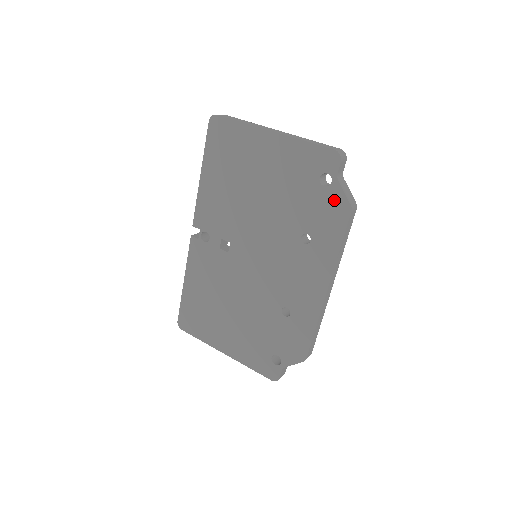
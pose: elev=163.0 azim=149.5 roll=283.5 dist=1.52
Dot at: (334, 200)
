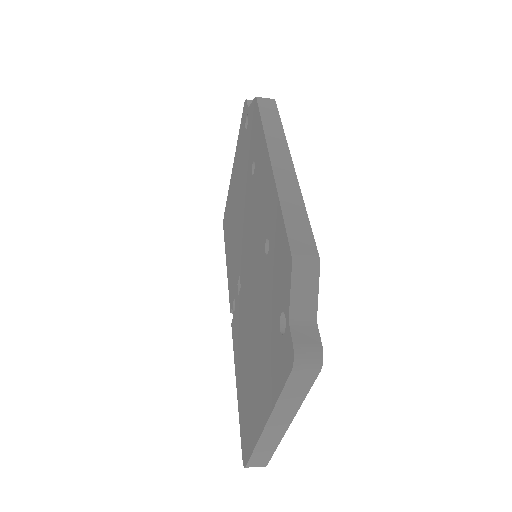
Dot at: (251, 117)
